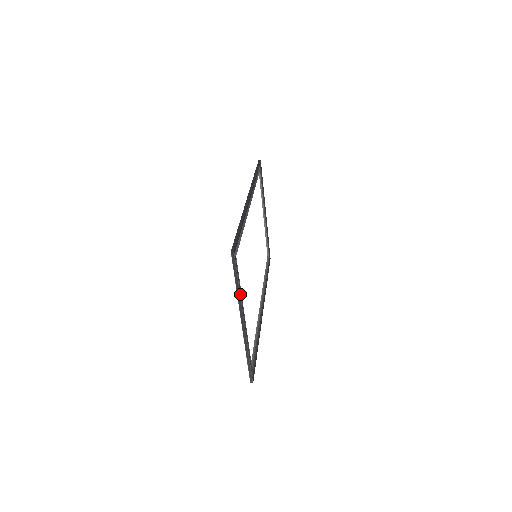
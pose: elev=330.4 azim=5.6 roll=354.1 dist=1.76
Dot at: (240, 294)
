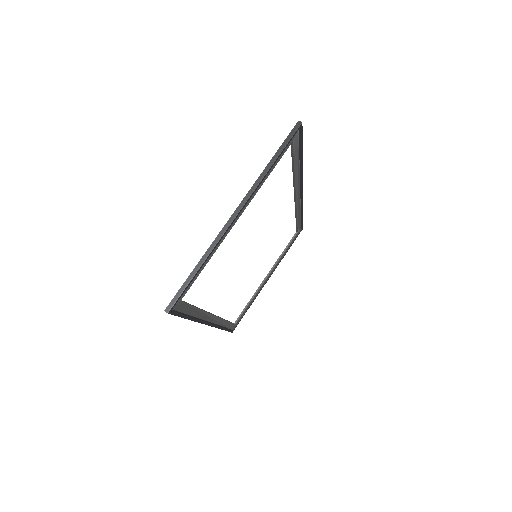
Dot at: (265, 175)
